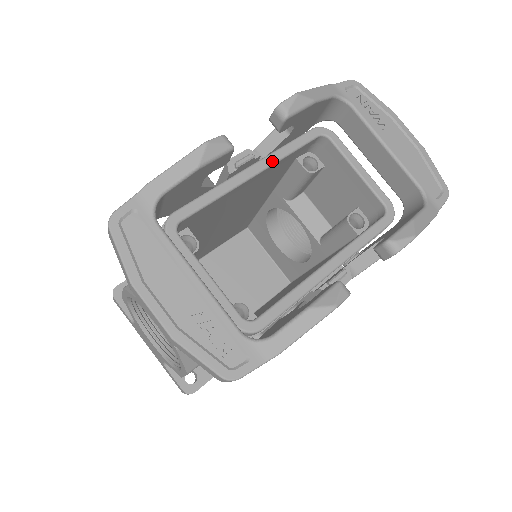
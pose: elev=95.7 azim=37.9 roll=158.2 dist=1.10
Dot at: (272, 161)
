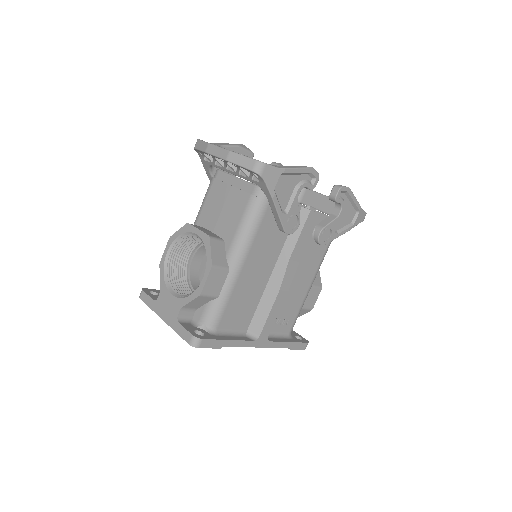
Dot at: occluded
